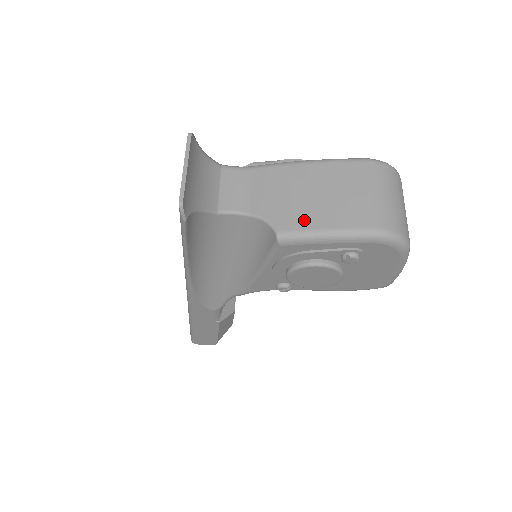
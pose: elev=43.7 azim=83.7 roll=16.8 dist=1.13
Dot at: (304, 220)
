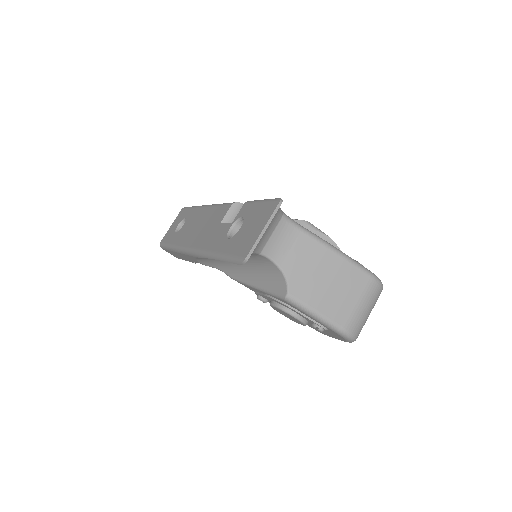
Dot at: (310, 296)
